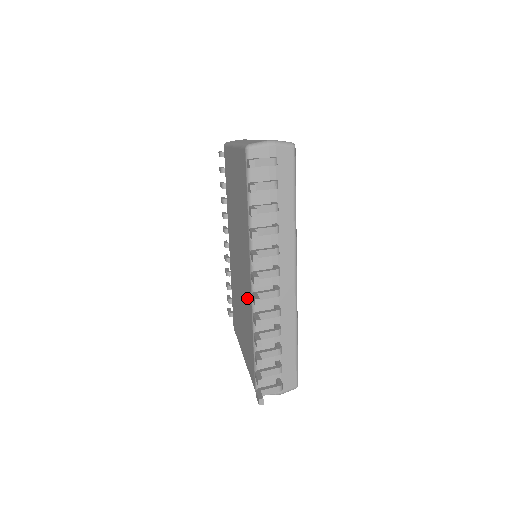
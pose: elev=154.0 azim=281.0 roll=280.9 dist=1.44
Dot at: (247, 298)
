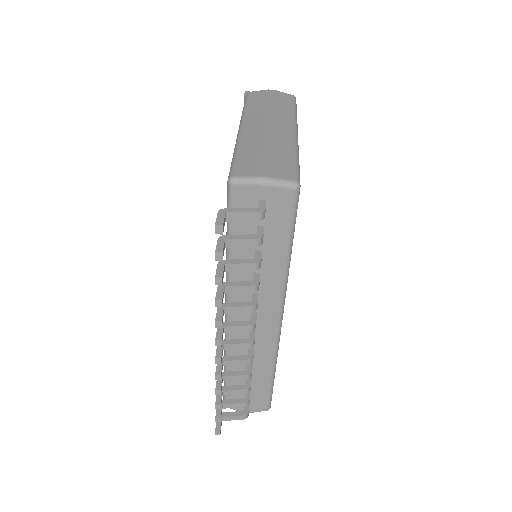
Dot at: occluded
